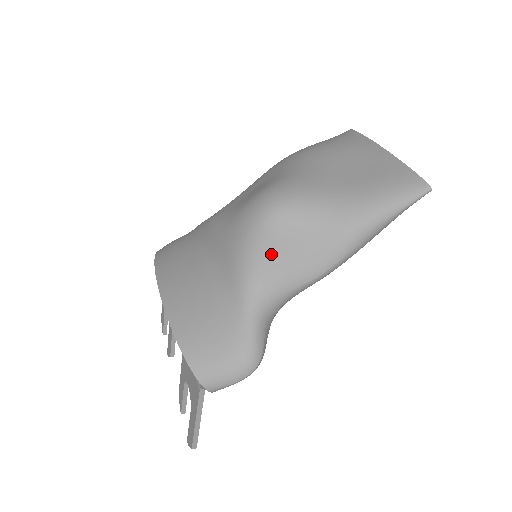
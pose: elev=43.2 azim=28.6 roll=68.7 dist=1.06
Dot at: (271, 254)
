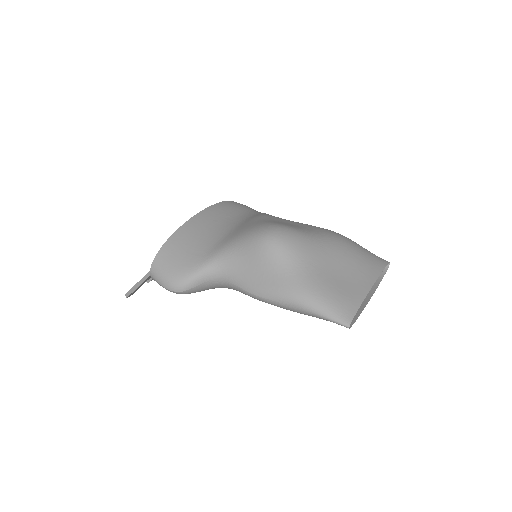
Dot at: (245, 255)
